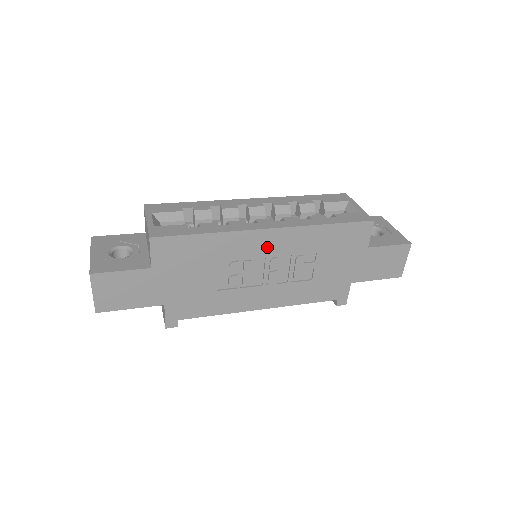
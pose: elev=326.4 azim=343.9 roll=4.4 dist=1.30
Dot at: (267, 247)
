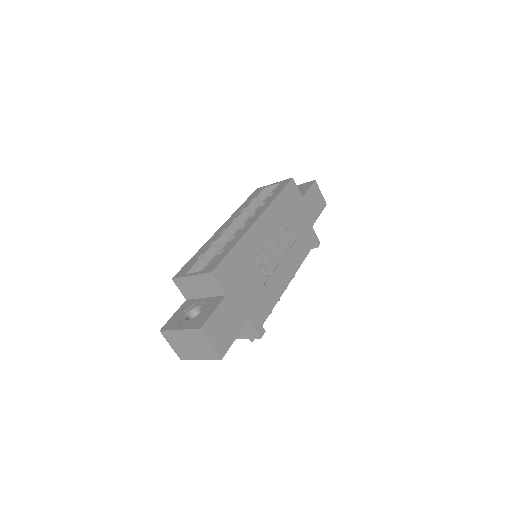
Dot at: (265, 232)
